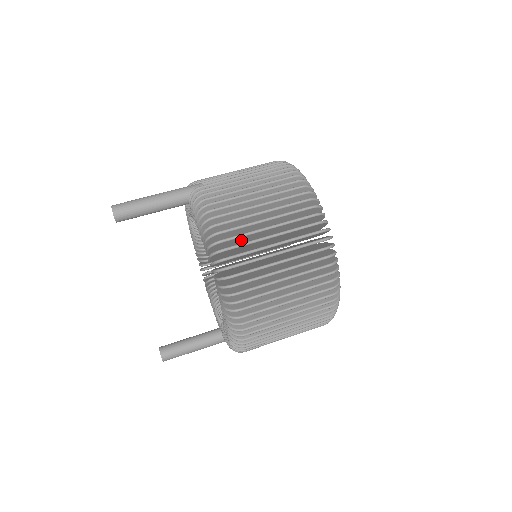
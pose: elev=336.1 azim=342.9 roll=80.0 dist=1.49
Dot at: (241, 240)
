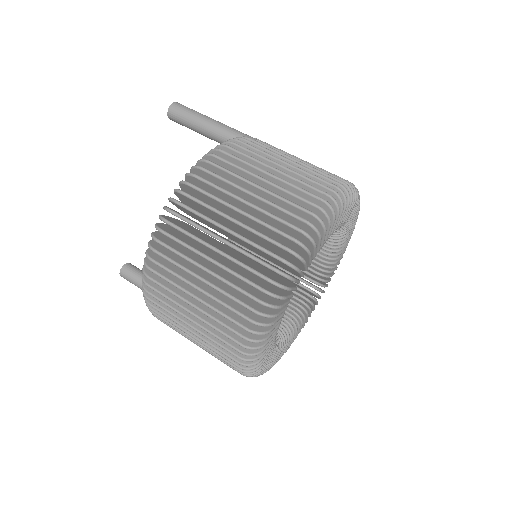
Dot at: (218, 195)
